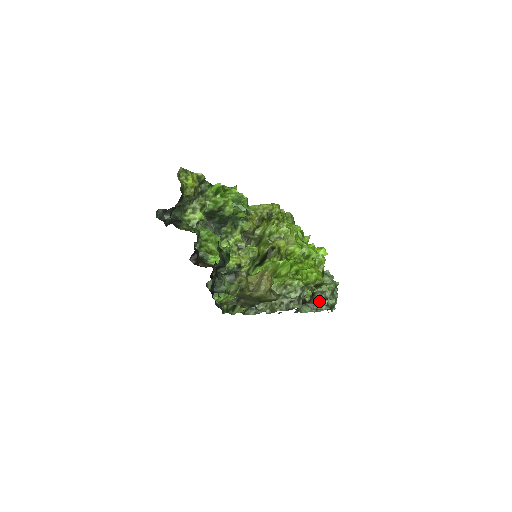
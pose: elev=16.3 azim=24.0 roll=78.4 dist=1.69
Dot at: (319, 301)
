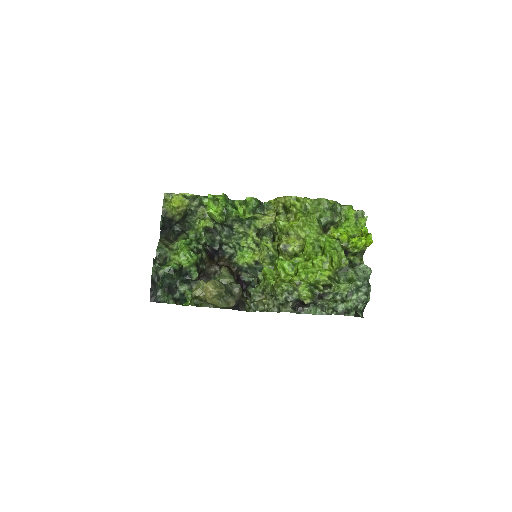
Dot at: (327, 303)
